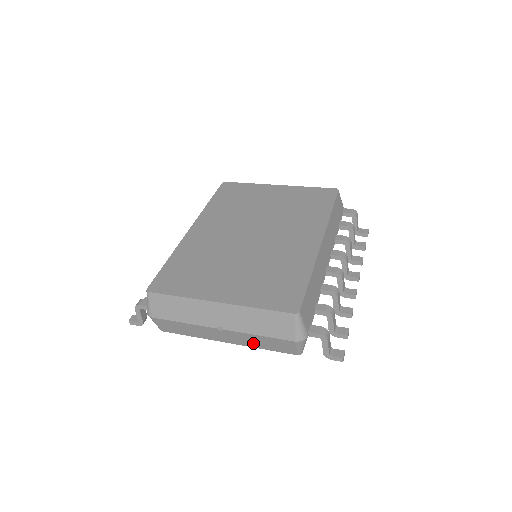
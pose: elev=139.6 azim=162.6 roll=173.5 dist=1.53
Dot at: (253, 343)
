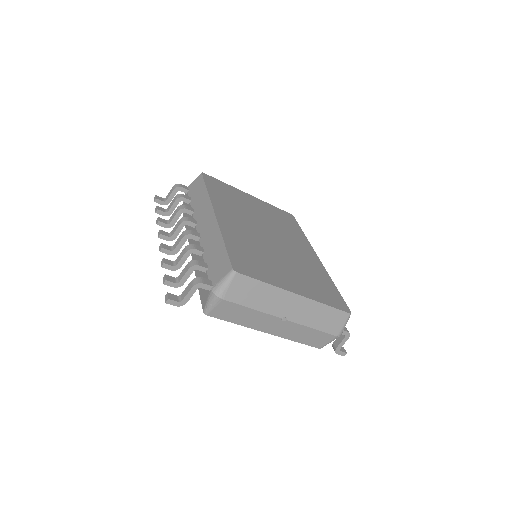
Dot at: (295, 335)
